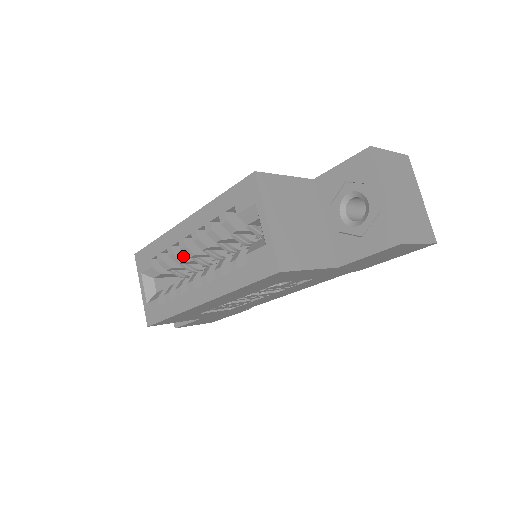
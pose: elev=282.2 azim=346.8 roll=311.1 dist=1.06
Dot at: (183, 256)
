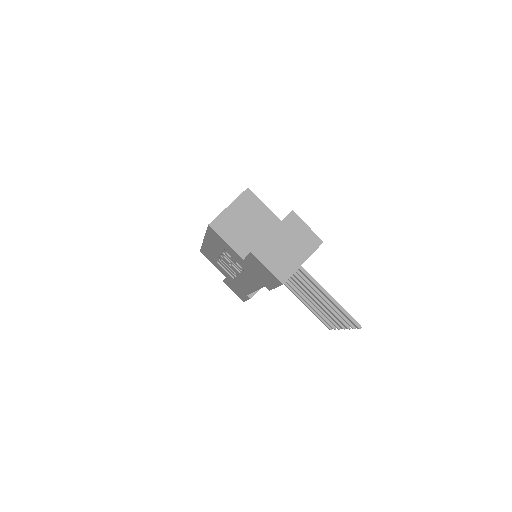
Dot at: occluded
